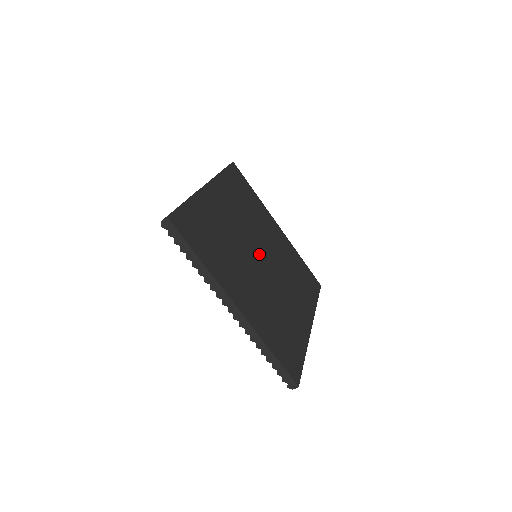
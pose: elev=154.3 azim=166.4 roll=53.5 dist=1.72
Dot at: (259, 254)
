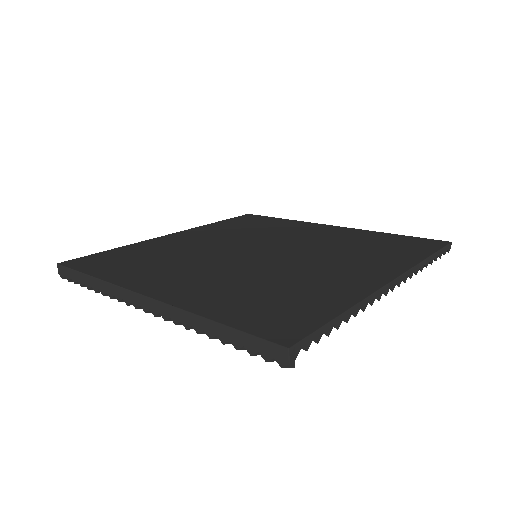
Dot at: (256, 250)
